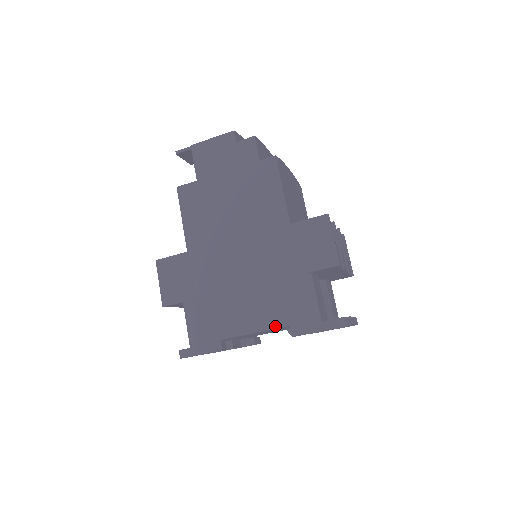
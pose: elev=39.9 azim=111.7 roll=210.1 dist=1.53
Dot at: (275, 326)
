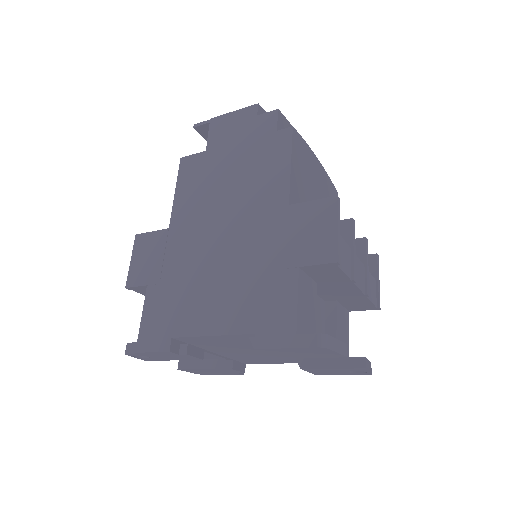
Dot at: (237, 331)
